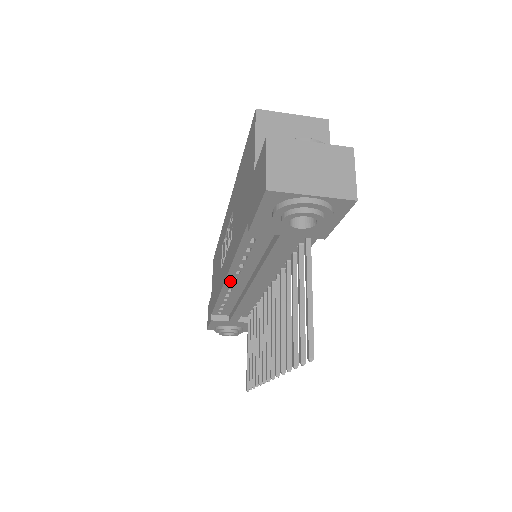
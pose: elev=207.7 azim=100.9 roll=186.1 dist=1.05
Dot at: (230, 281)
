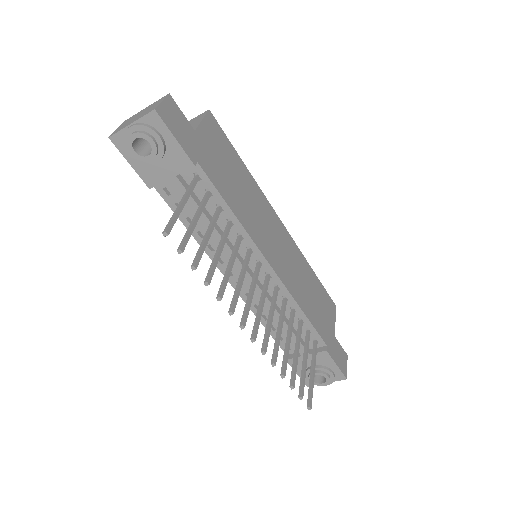
Dot at: (231, 279)
